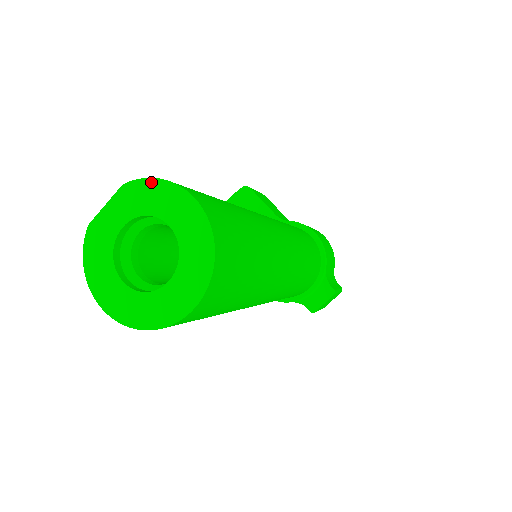
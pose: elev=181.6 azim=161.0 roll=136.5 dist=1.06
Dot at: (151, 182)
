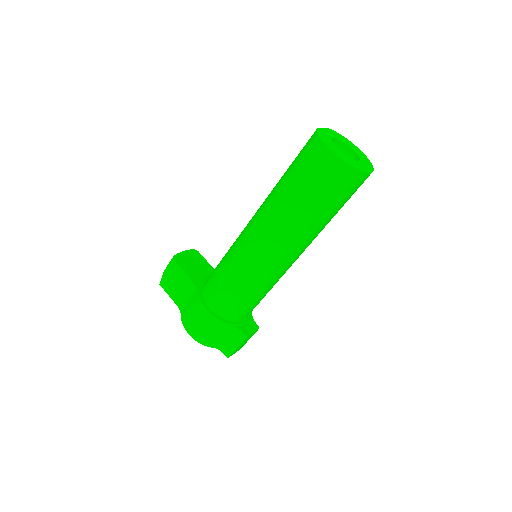
Dot at: (340, 135)
